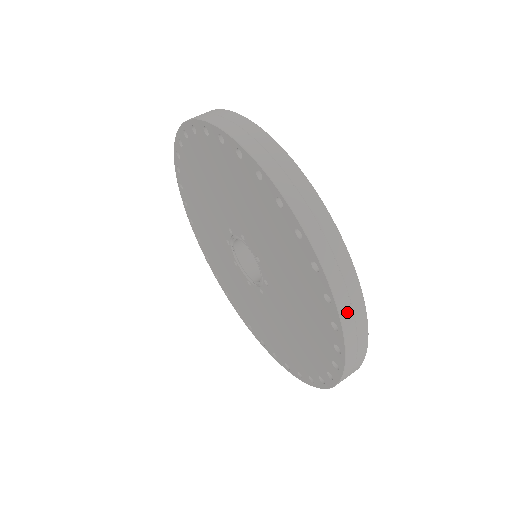
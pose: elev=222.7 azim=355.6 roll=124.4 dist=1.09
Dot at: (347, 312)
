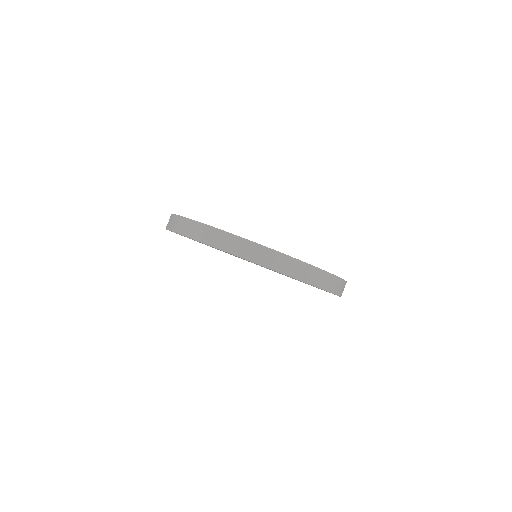
Dot at: (247, 254)
